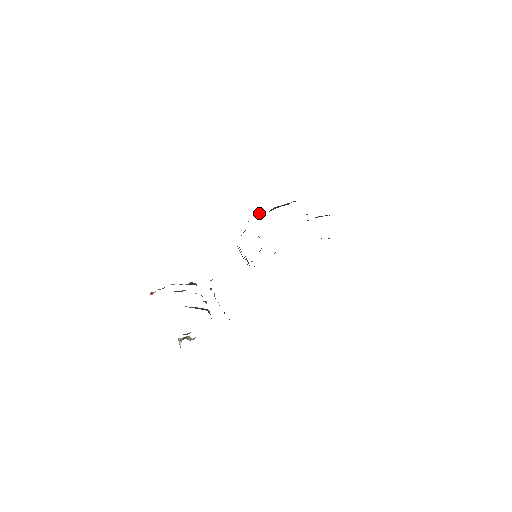
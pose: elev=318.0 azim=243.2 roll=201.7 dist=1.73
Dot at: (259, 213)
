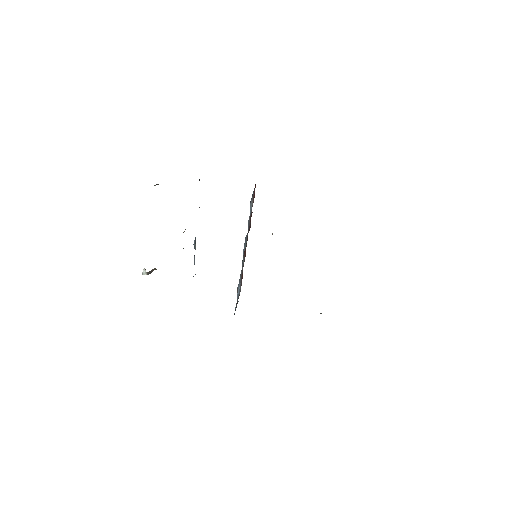
Dot at: occluded
